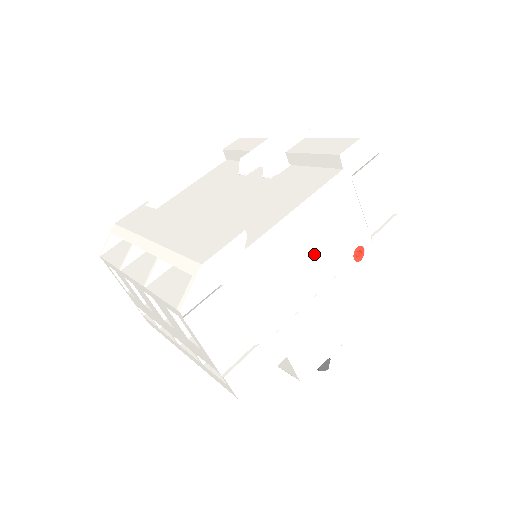
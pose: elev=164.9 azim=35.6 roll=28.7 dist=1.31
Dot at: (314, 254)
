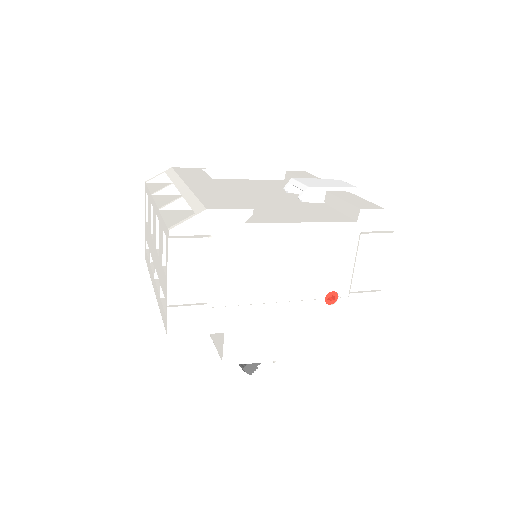
Dot at: (295, 269)
